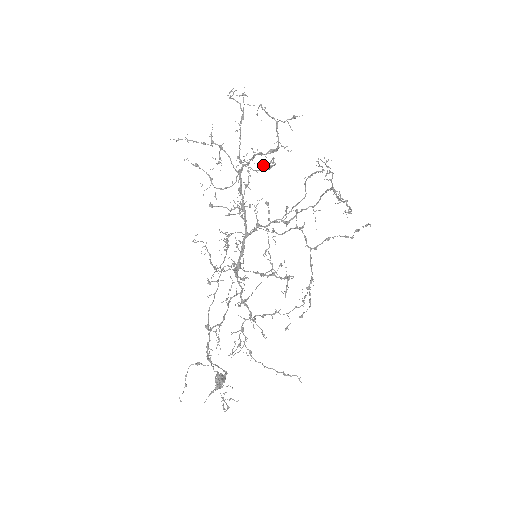
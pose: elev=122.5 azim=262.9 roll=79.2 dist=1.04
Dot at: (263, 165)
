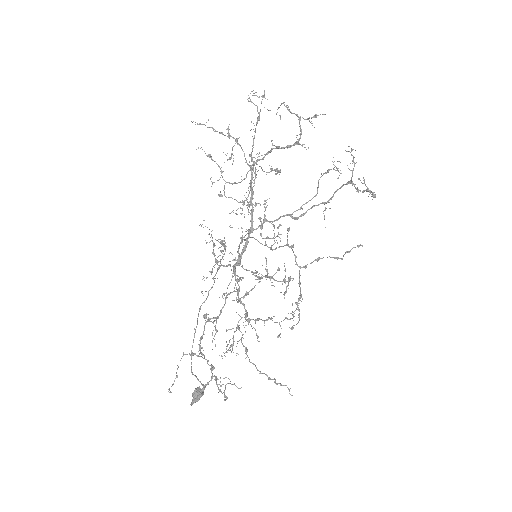
Dot at: (271, 169)
